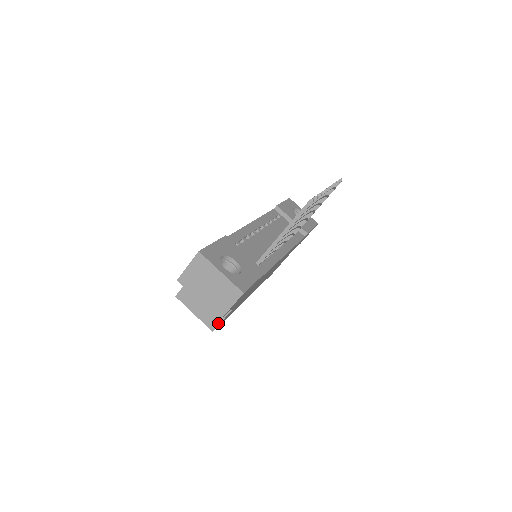
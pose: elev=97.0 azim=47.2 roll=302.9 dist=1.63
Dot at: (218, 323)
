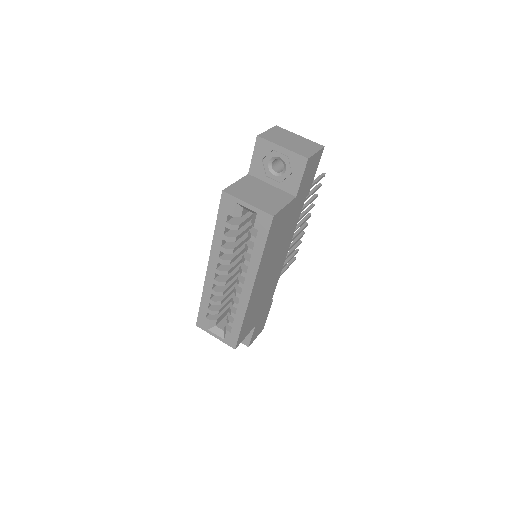
Dot at: (278, 209)
